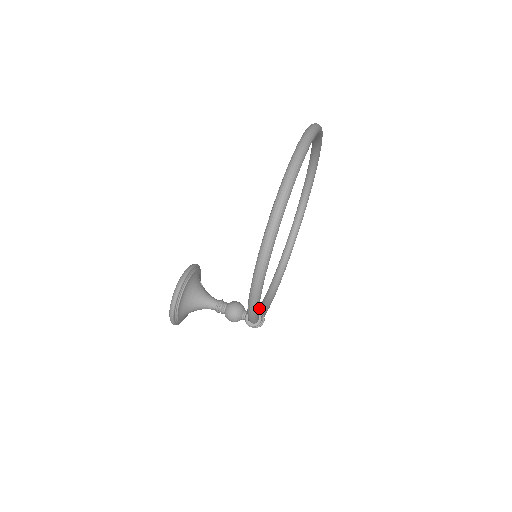
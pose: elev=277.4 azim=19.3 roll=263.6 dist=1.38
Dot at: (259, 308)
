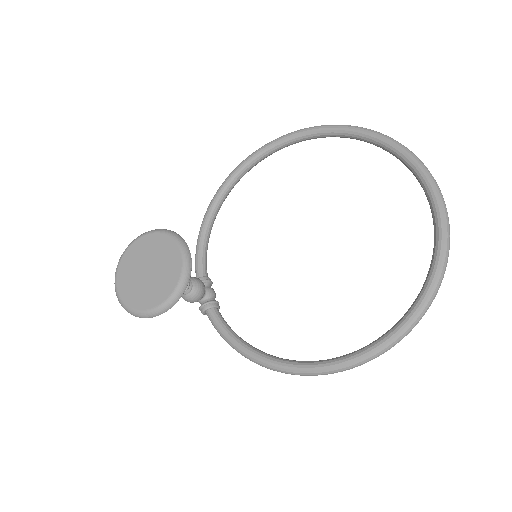
Dot at: (203, 252)
